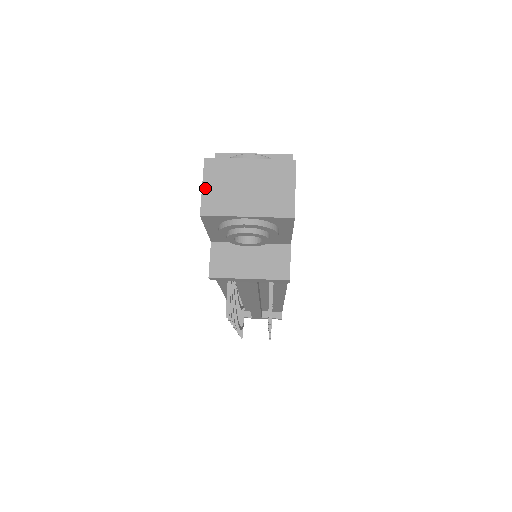
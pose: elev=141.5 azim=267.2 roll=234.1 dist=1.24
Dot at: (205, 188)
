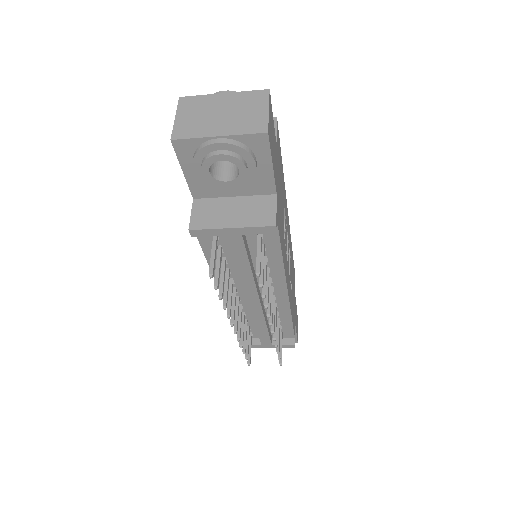
Dot at: (178, 119)
